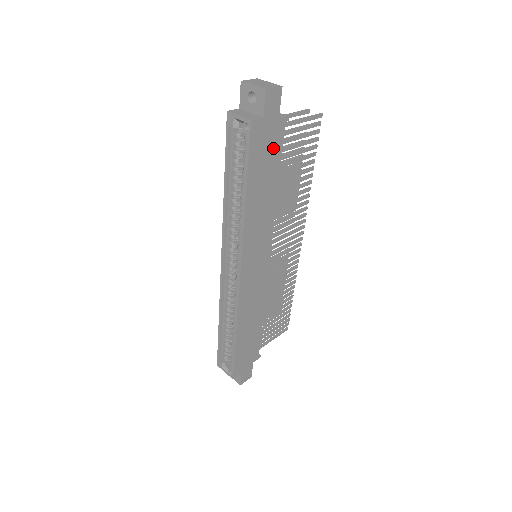
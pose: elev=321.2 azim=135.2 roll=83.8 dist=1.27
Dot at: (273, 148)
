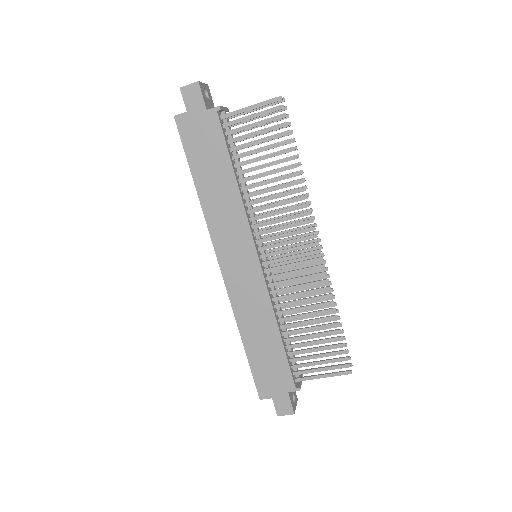
Dot at: (211, 137)
